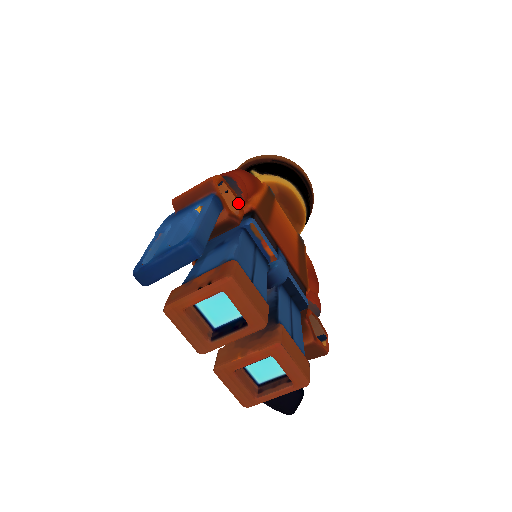
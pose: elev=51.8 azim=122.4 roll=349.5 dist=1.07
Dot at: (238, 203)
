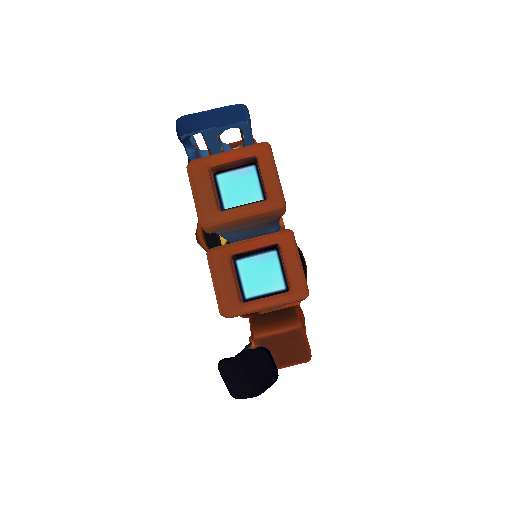
Dot at: occluded
